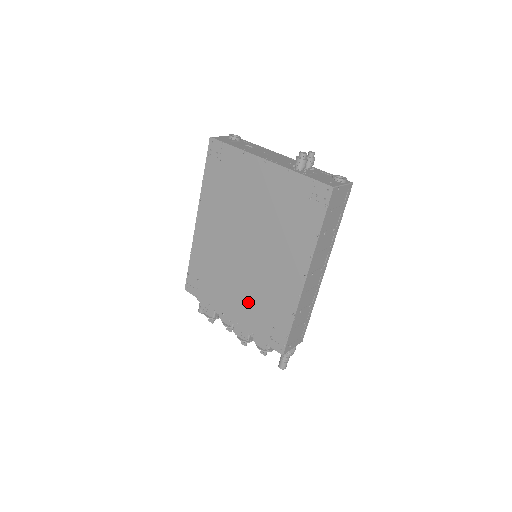
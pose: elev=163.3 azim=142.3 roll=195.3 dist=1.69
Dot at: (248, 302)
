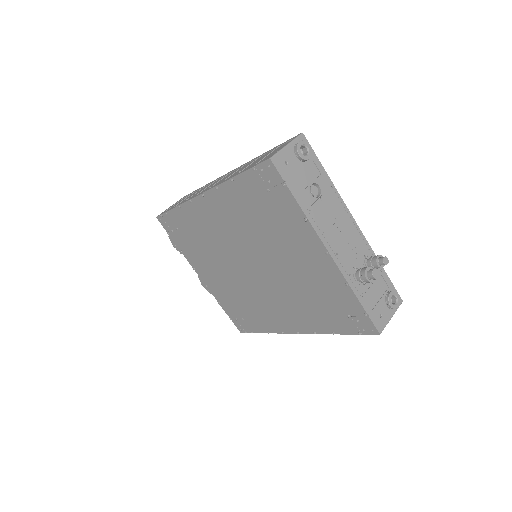
Dot at: (227, 289)
